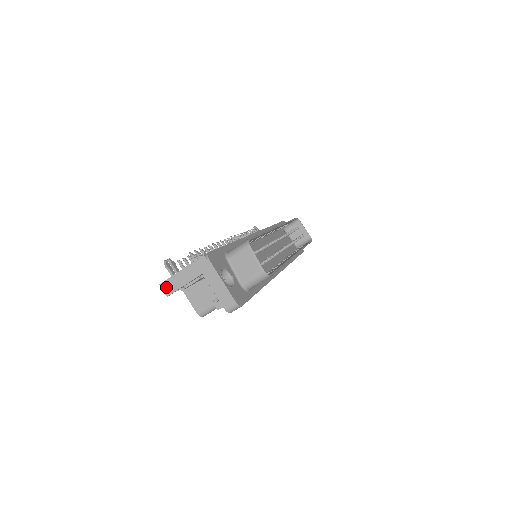
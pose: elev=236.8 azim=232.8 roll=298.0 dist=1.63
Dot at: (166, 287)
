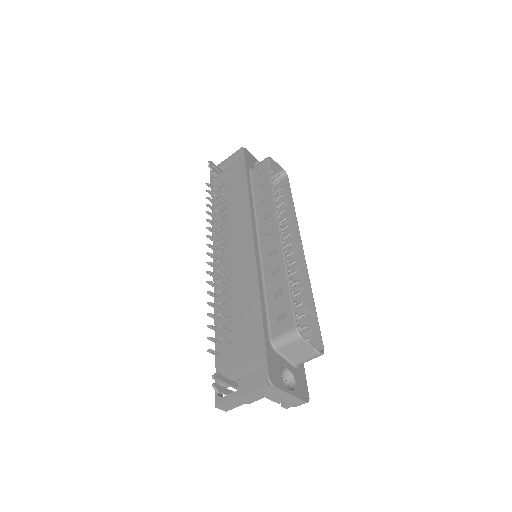
Dot at: (224, 407)
